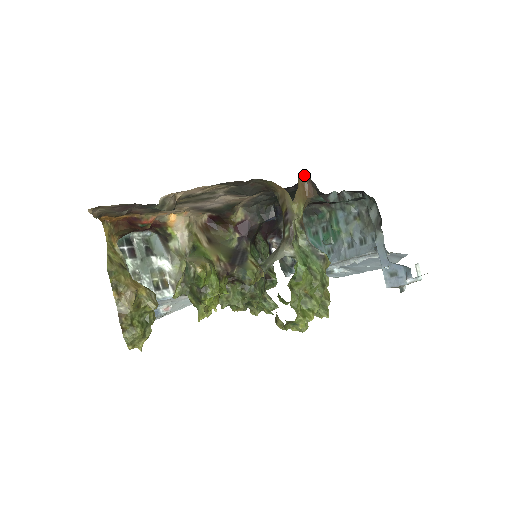
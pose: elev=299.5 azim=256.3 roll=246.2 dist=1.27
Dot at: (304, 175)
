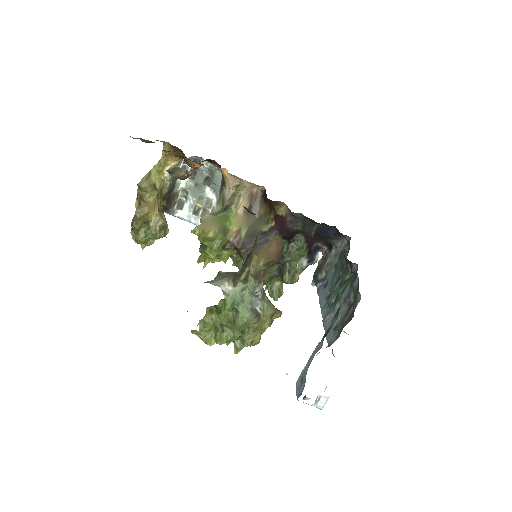
Dot at: occluded
